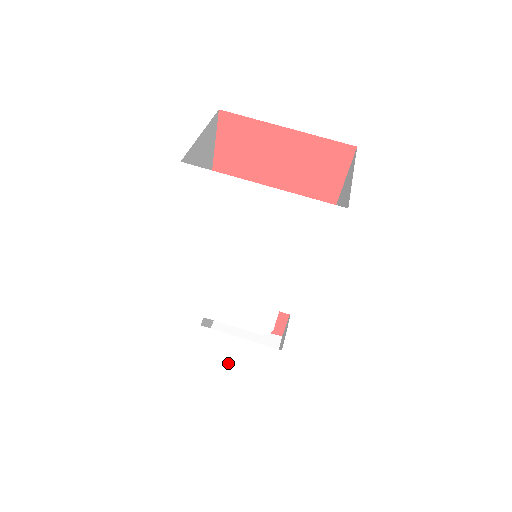
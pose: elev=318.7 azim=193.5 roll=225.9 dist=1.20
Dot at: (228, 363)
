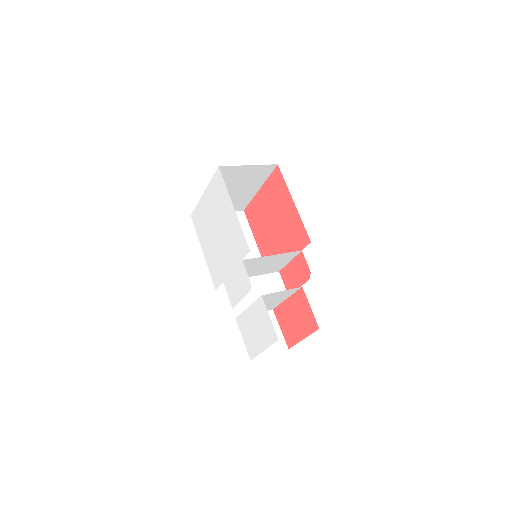
Dot at: (259, 346)
